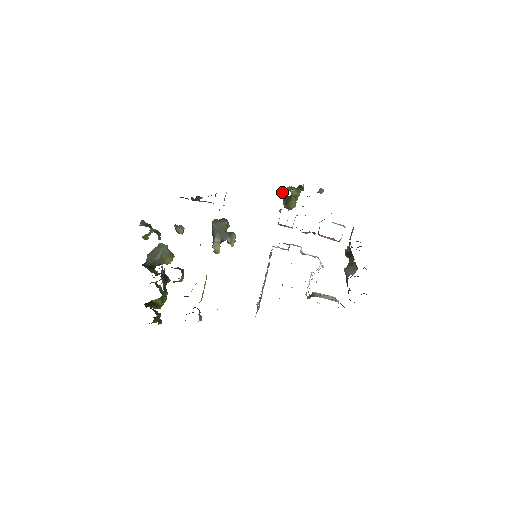
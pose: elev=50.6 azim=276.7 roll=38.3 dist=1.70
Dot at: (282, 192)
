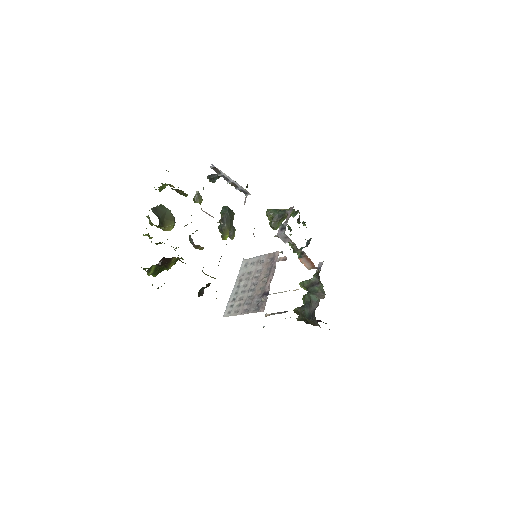
Dot at: (276, 211)
